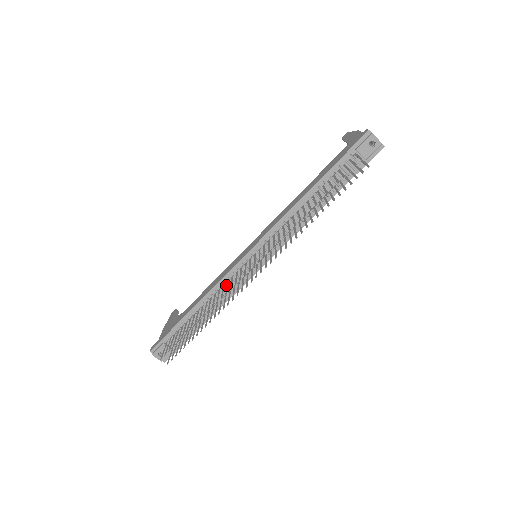
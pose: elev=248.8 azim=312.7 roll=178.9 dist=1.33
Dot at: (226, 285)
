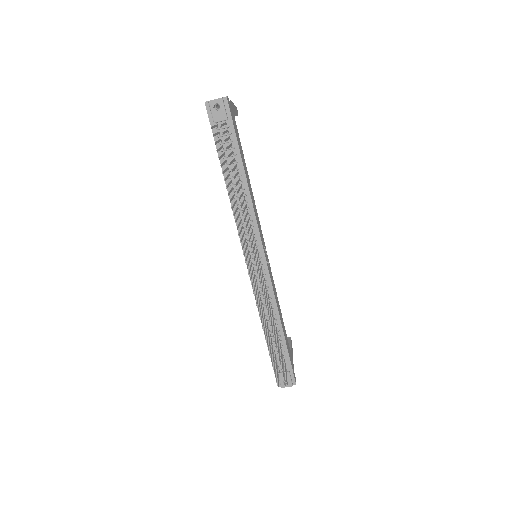
Dot at: (262, 295)
